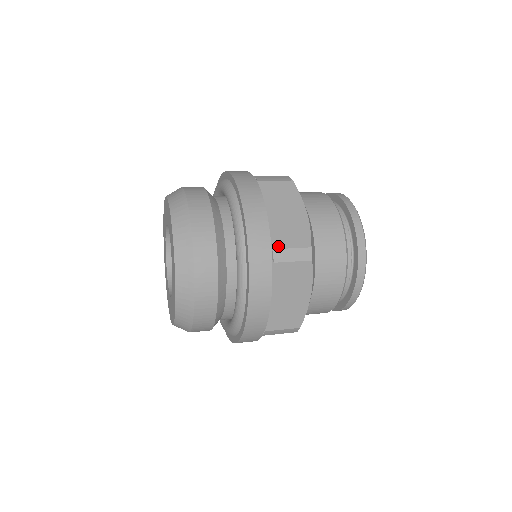
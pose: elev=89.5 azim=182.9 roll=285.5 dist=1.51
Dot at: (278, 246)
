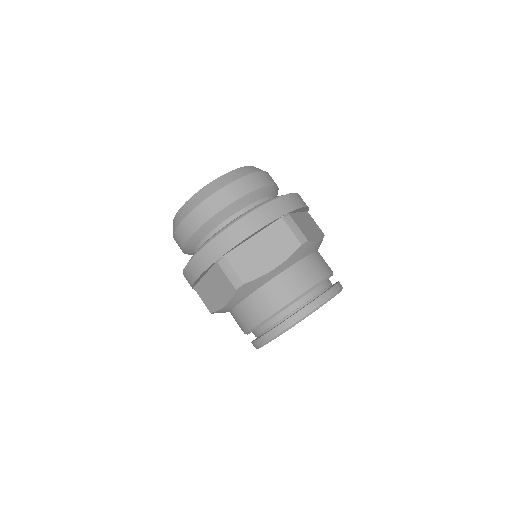
Dot at: (230, 259)
